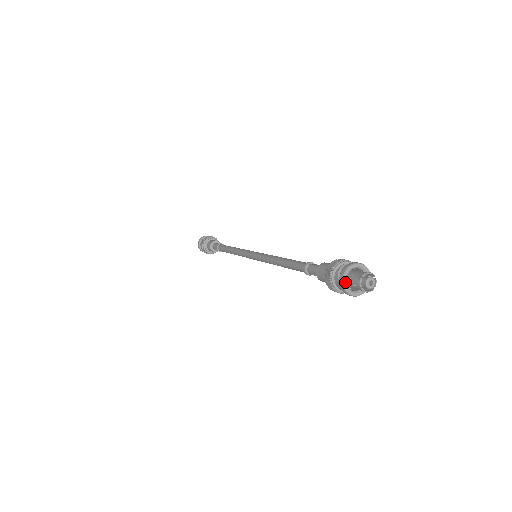
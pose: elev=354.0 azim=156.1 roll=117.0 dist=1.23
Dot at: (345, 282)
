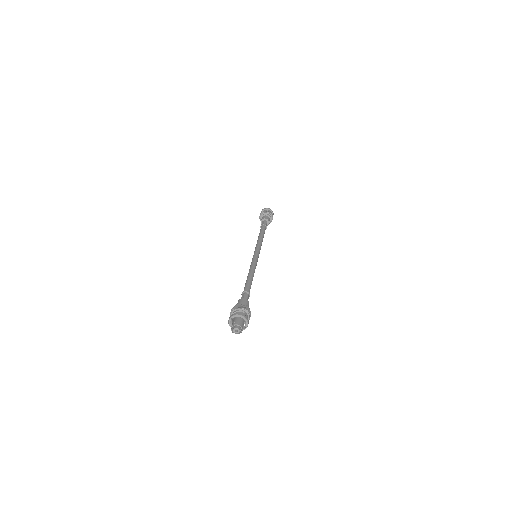
Dot at: (230, 320)
